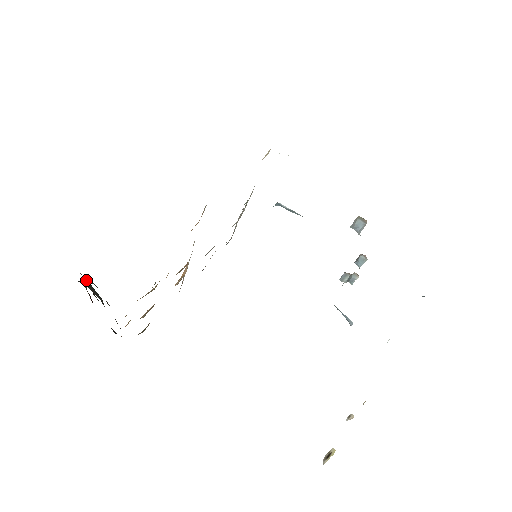
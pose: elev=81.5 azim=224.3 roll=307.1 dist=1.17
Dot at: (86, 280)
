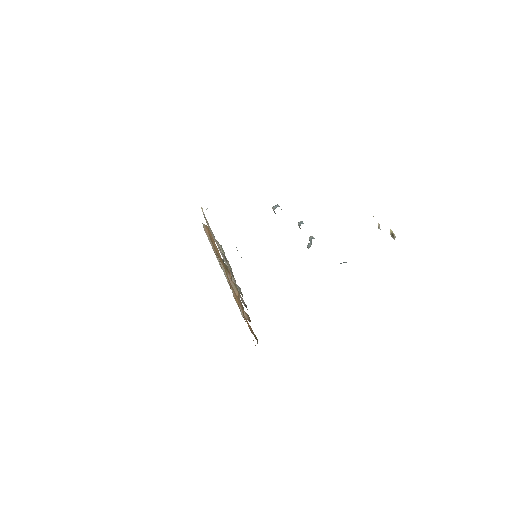
Dot at: occluded
